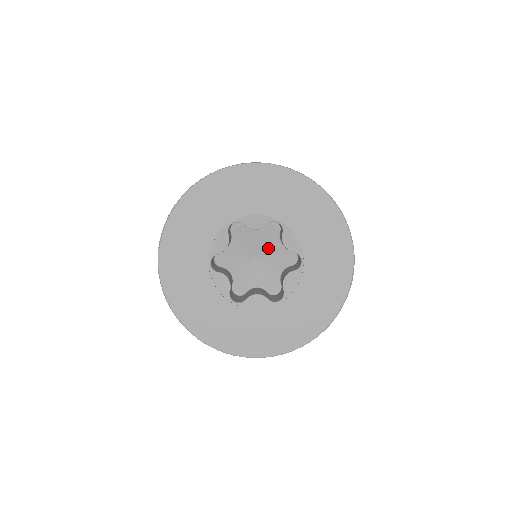
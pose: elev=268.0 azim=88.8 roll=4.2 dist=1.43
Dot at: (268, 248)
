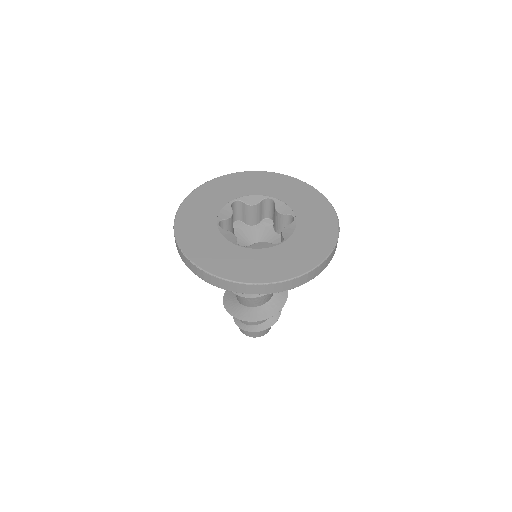
Dot at: (265, 240)
